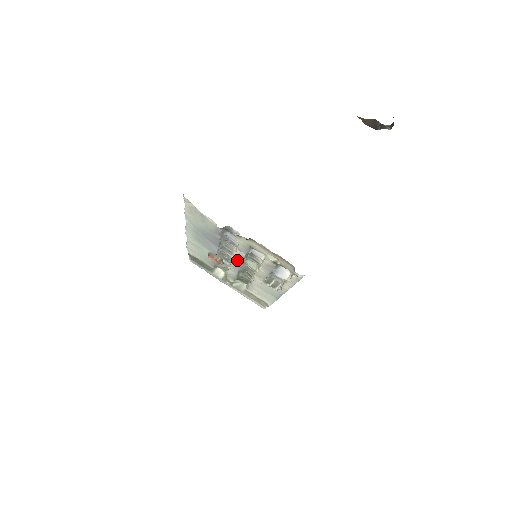
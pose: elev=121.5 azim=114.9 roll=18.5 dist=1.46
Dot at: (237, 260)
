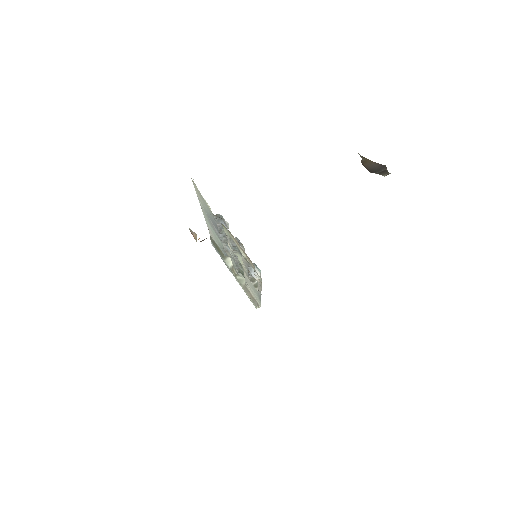
Dot at: (231, 251)
